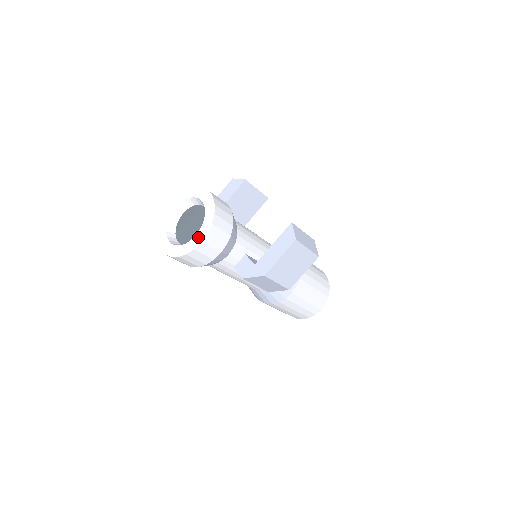
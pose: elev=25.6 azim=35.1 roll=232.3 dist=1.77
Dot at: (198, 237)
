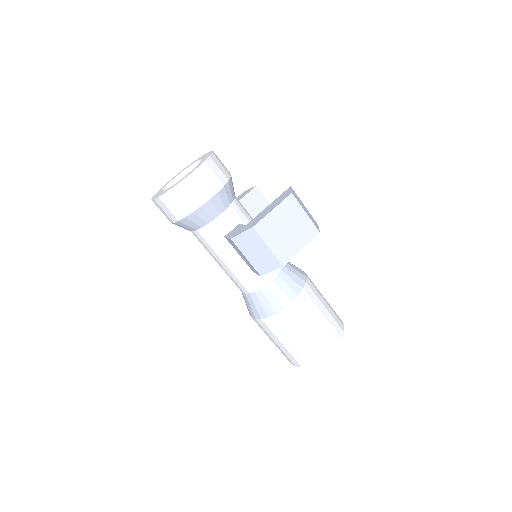
Dot at: (188, 173)
